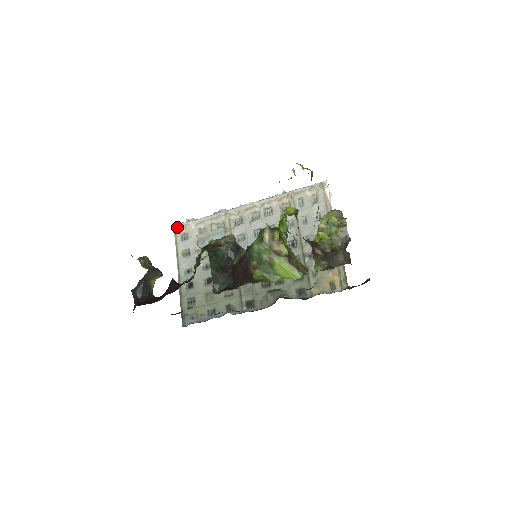
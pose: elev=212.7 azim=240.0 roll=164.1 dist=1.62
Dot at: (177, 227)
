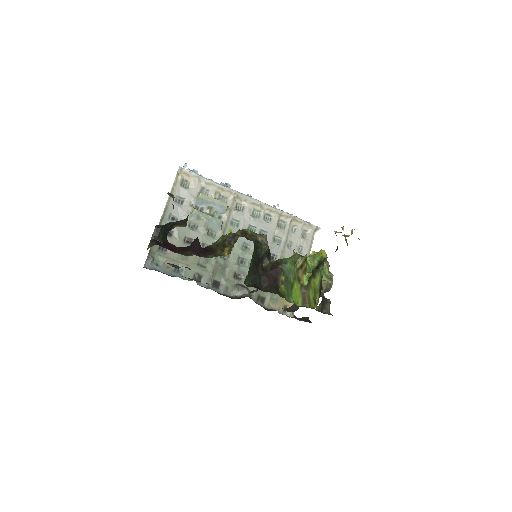
Dot at: (184, 170)
